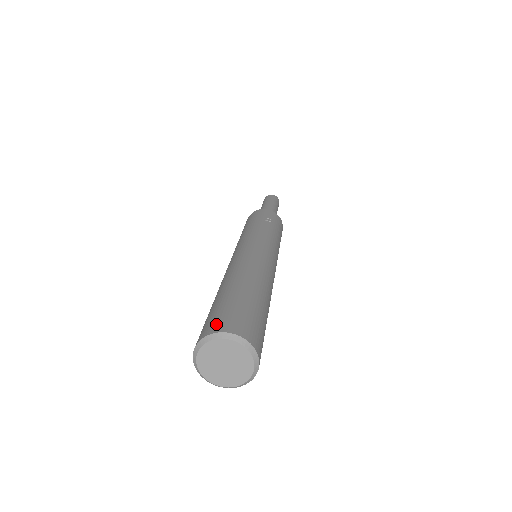
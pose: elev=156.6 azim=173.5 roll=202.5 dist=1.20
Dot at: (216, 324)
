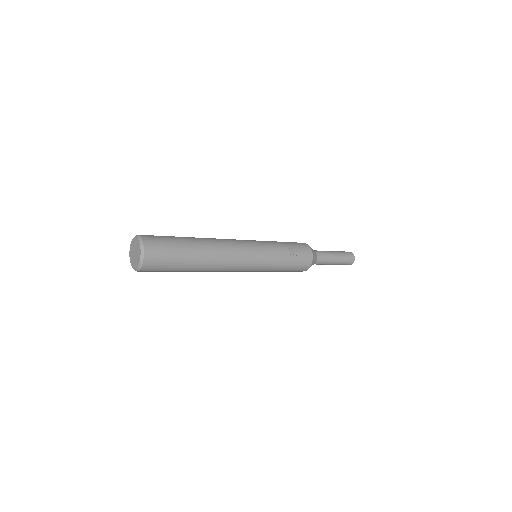
Dot at: (149, 237)
